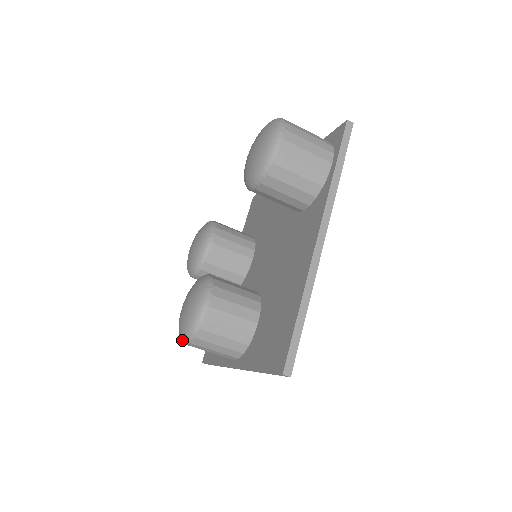
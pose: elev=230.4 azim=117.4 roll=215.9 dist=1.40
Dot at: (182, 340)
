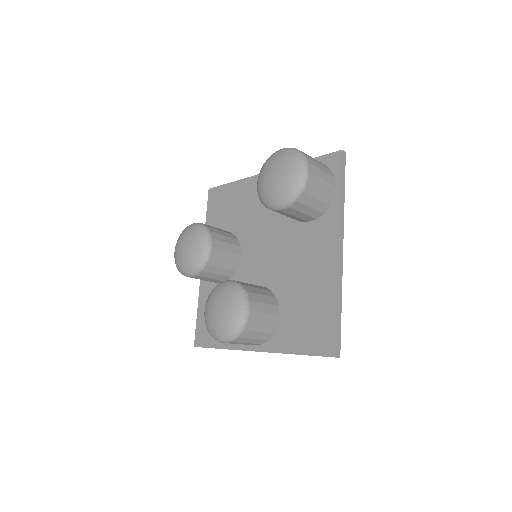
Dot at: (221, 340)
